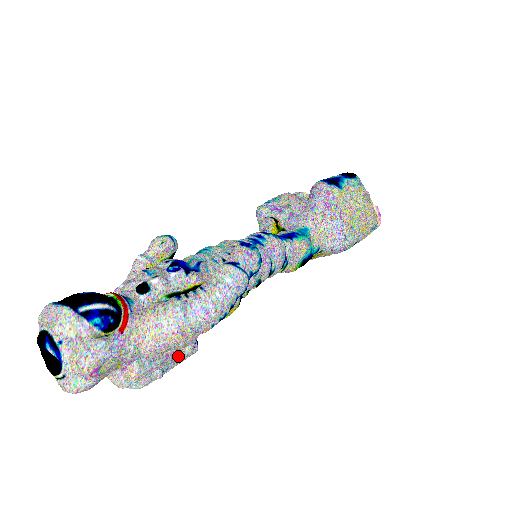
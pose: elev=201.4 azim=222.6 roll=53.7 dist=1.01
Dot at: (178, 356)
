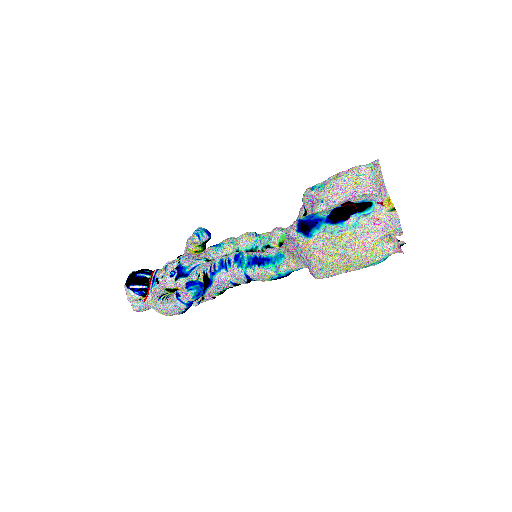
Dot at: occluded
